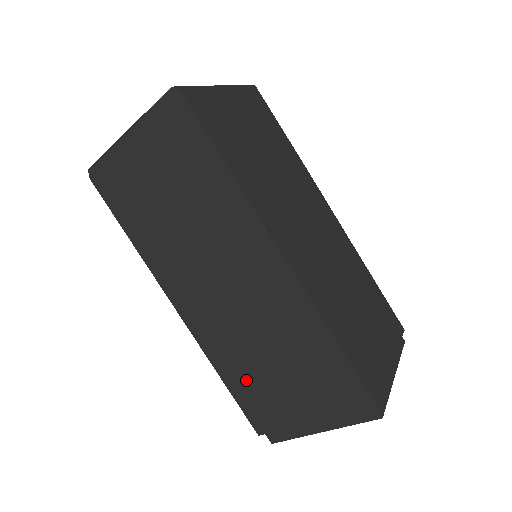
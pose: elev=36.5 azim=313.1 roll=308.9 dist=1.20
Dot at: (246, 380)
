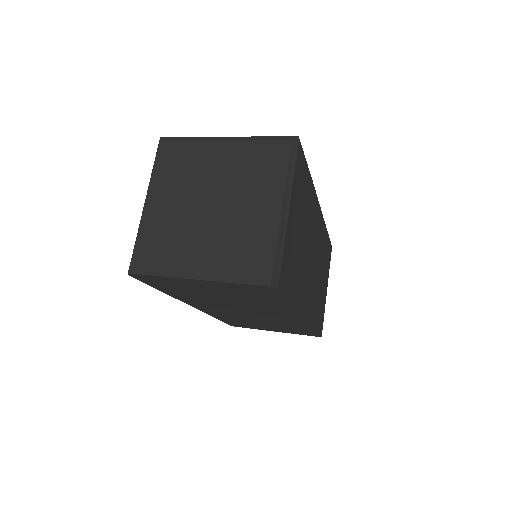
Dot at: (237, 322)
